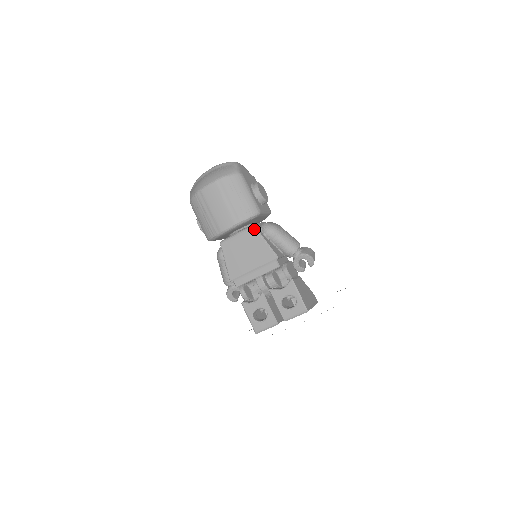
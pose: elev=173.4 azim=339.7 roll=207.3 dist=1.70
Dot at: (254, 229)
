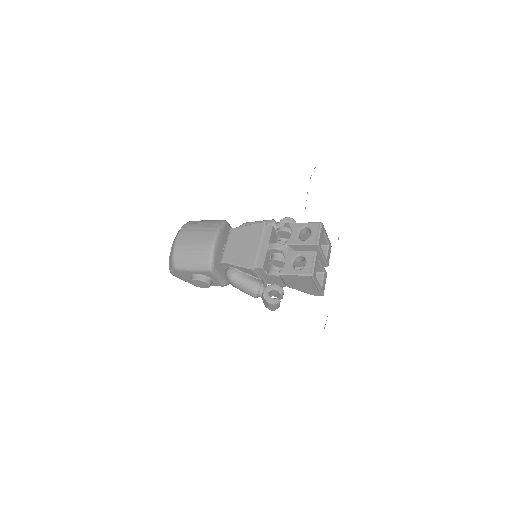
Dot at: (233, 229)
